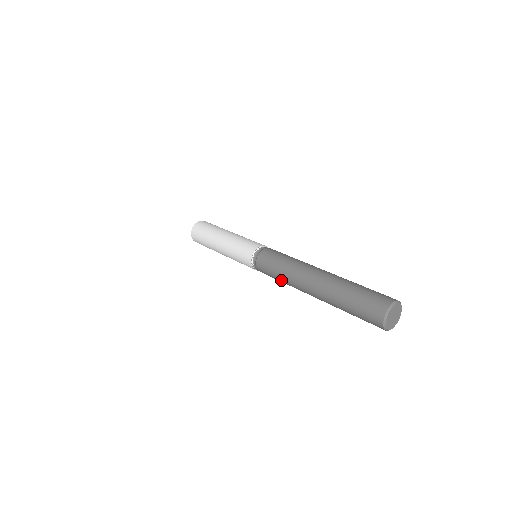
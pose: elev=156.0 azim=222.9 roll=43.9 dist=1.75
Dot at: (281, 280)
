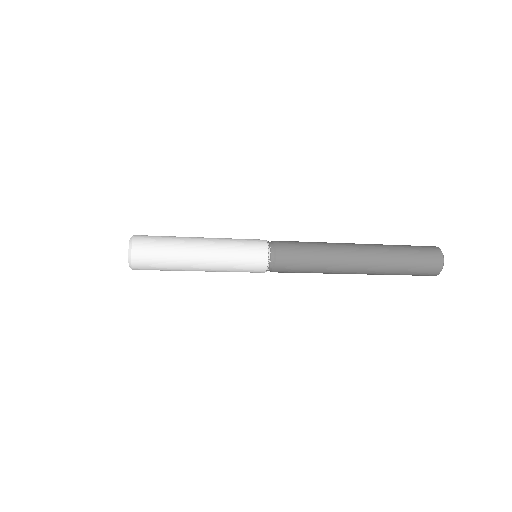
Dot at: (317, 256)
